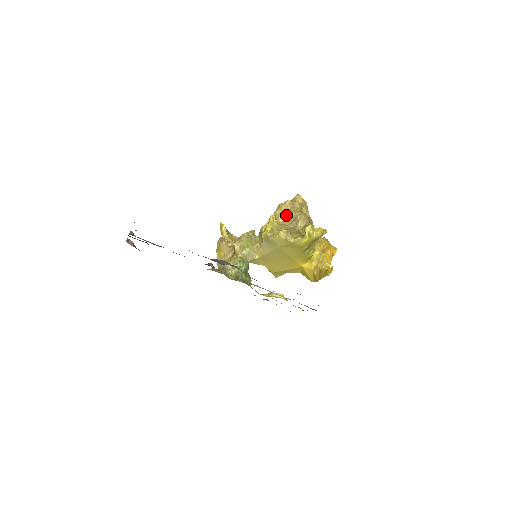
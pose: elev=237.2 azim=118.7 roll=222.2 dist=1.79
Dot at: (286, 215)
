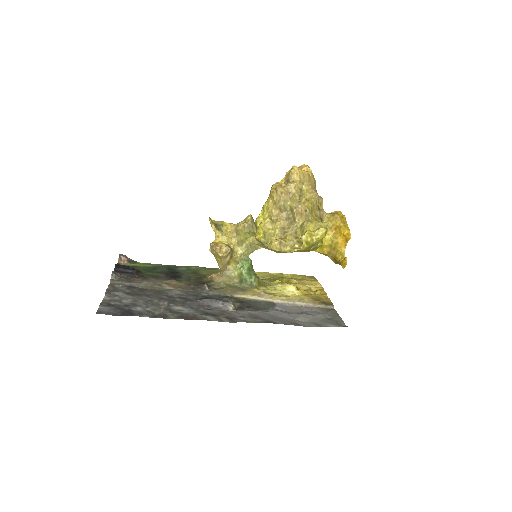
Dot at: (280, 208)
